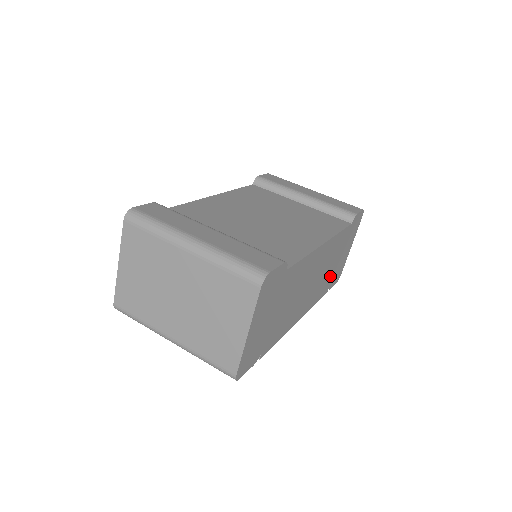
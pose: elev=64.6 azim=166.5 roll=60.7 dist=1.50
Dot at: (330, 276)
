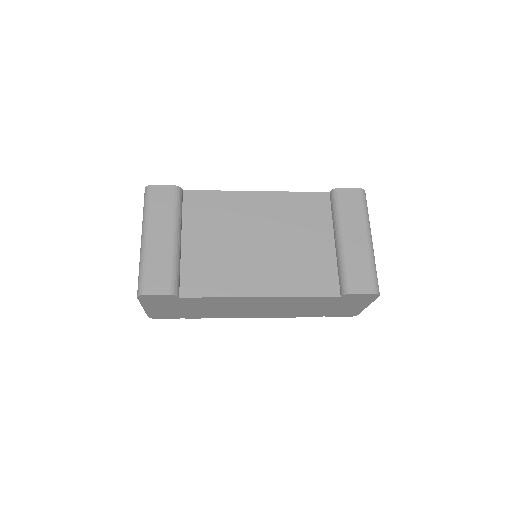
Dot at: (316, 311)
